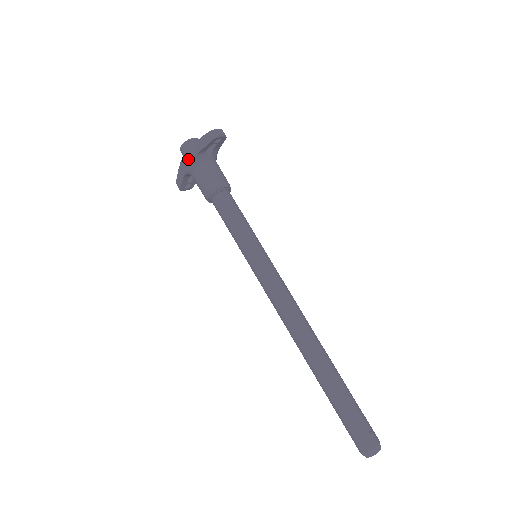
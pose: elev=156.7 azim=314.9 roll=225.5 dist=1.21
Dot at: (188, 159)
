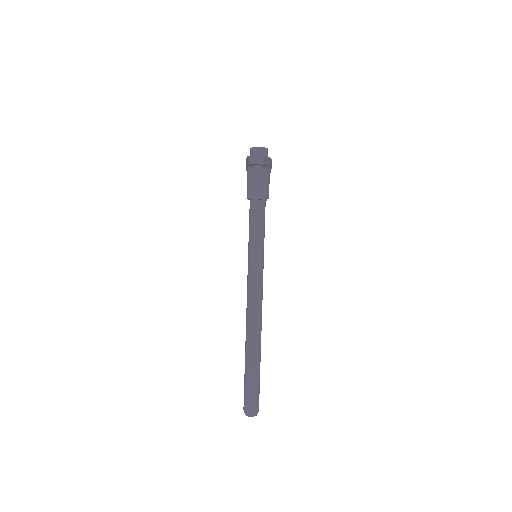
Dot at: (246, 163)
